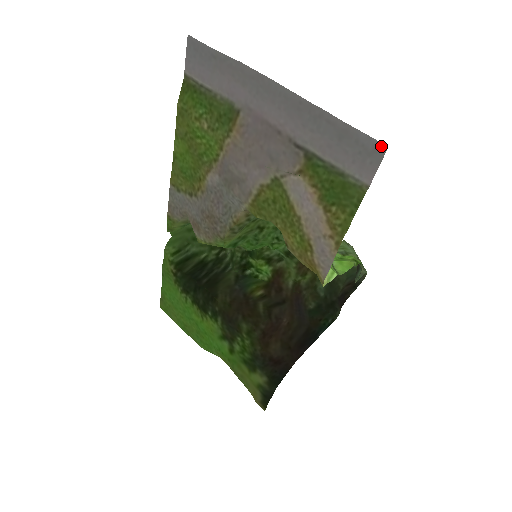
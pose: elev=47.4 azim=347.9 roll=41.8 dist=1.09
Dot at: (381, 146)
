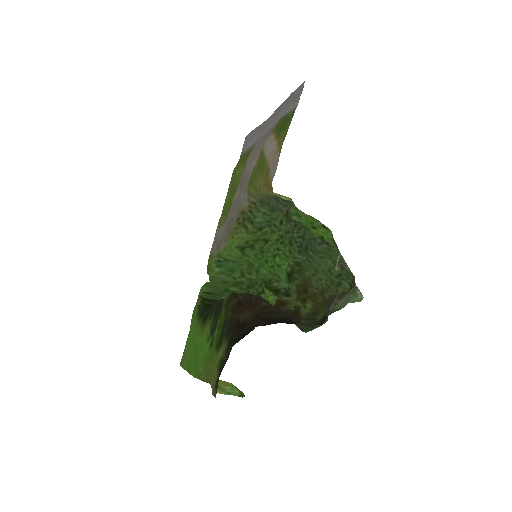
Dot at: (303, 84)
